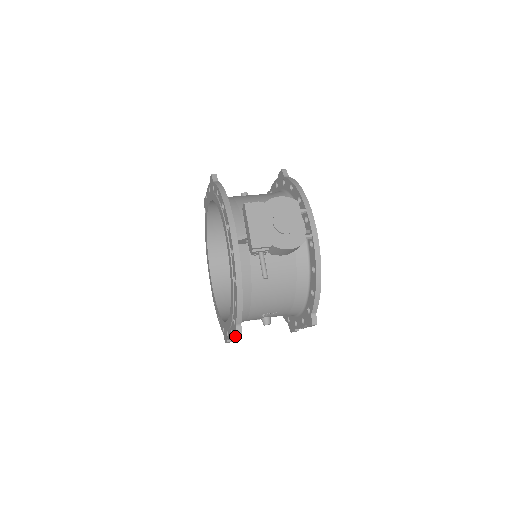
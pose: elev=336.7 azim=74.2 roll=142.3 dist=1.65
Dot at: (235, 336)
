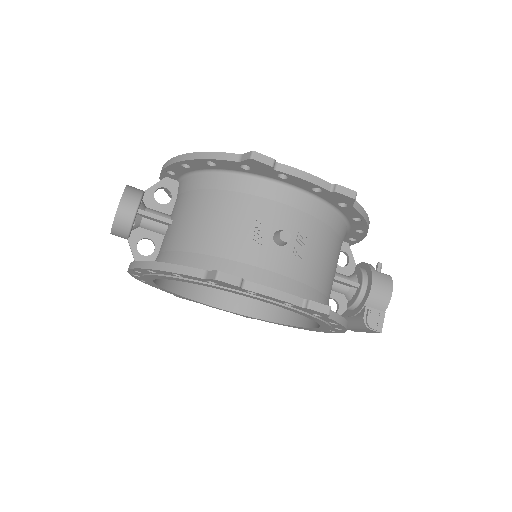
Dot at: occluded
